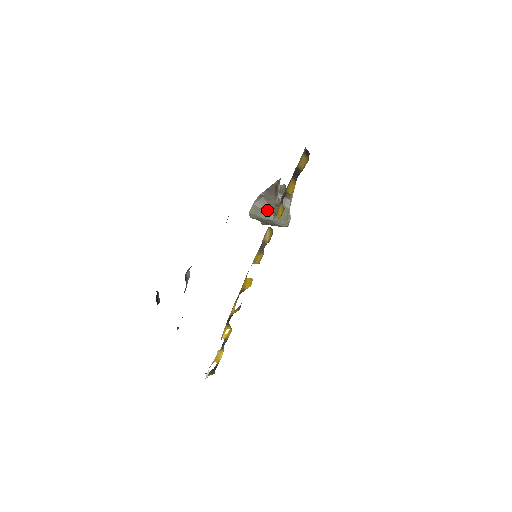
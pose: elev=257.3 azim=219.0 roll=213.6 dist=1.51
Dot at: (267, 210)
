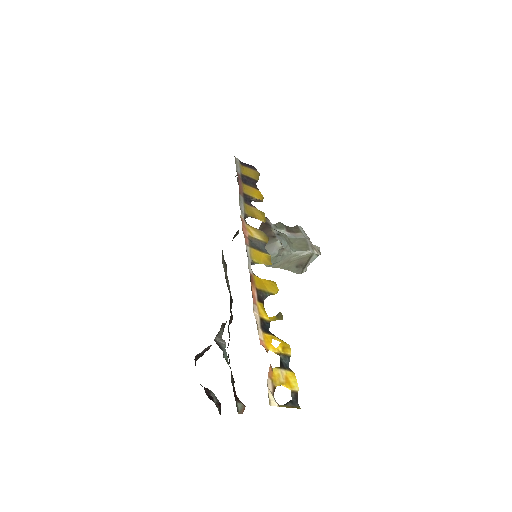
Dot at: (269, 242)
